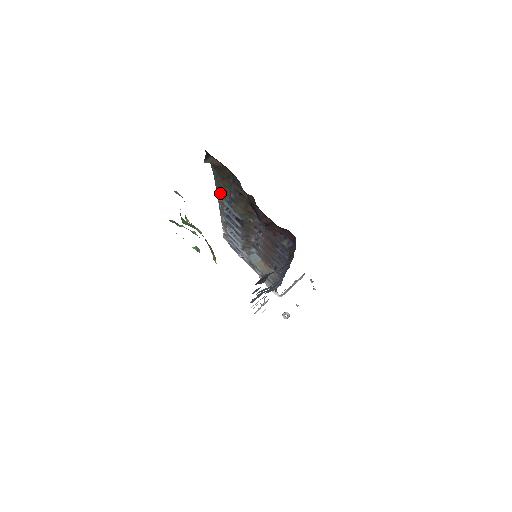
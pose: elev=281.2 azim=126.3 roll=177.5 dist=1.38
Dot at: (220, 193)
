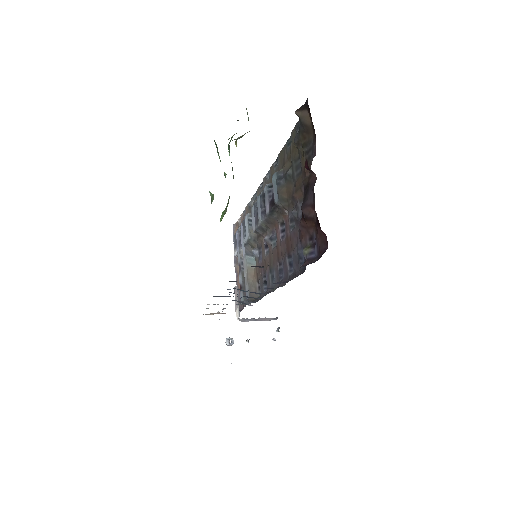
Dot at: (275, 167)
